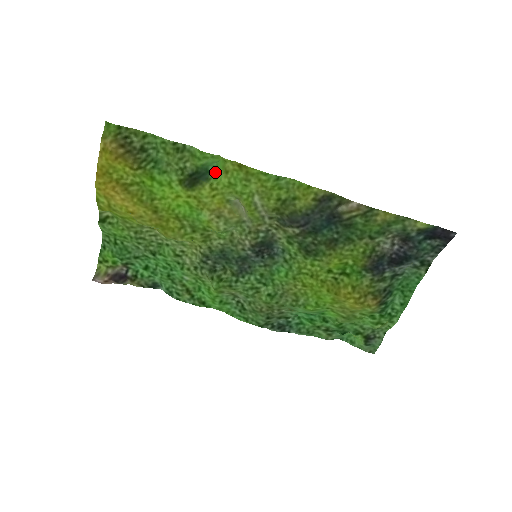
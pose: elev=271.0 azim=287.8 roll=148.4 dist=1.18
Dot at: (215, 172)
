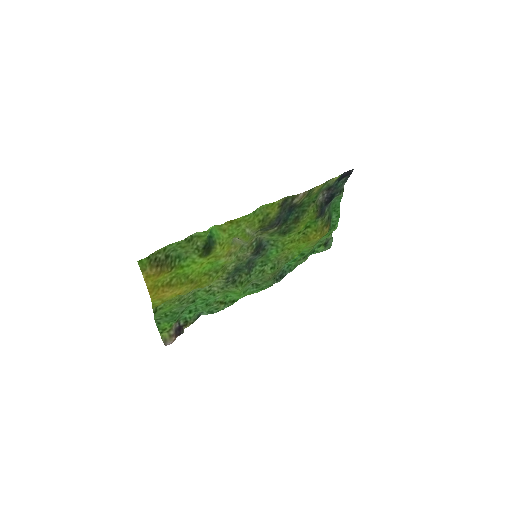
Dot at: (214, 234)
